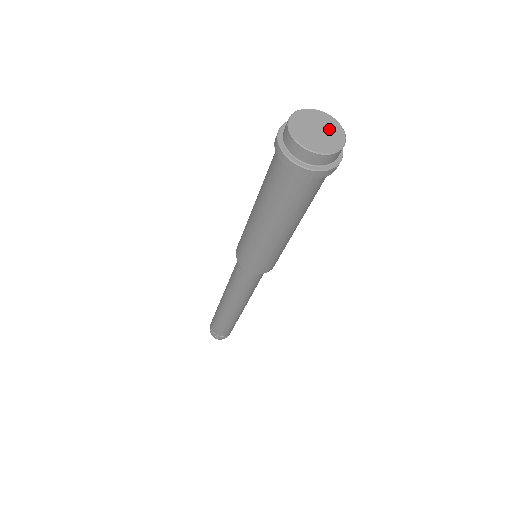
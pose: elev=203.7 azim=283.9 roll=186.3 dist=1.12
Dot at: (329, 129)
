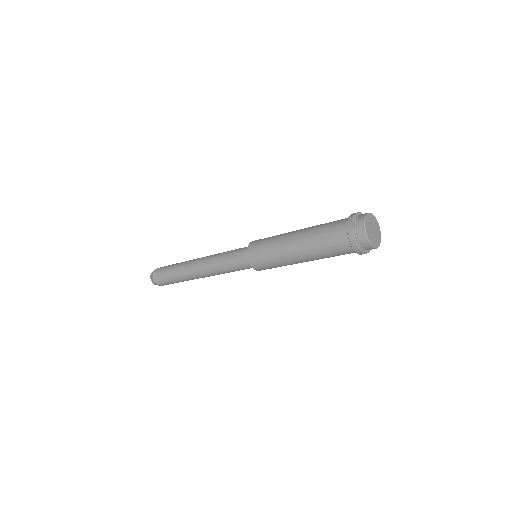
Dot at: (376, 227)
